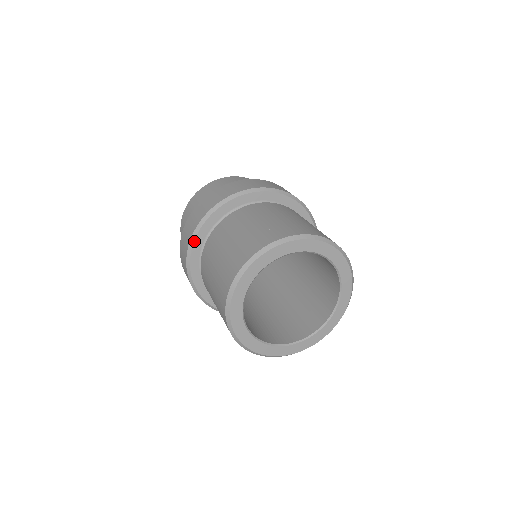
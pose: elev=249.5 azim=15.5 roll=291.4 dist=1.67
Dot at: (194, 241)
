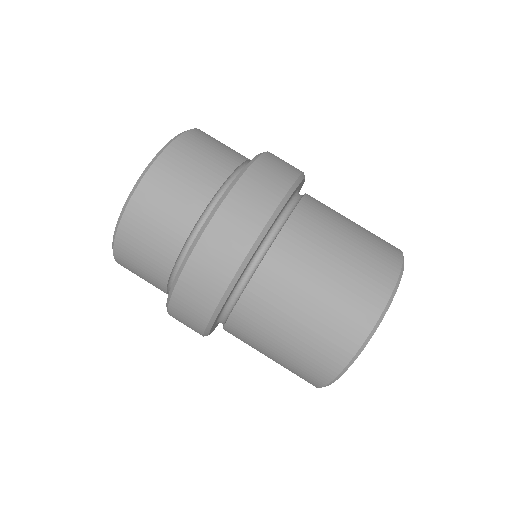
Dot at: (239, 277)
